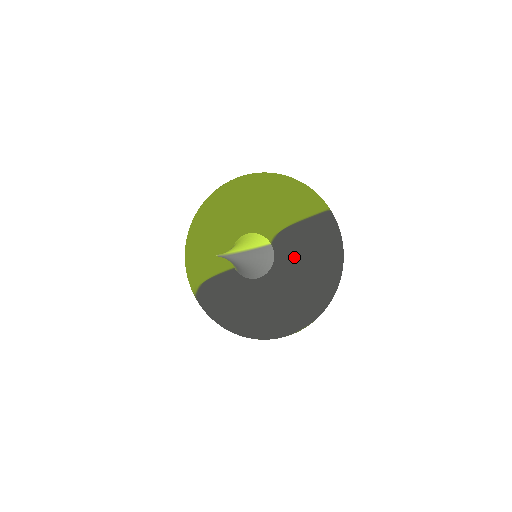
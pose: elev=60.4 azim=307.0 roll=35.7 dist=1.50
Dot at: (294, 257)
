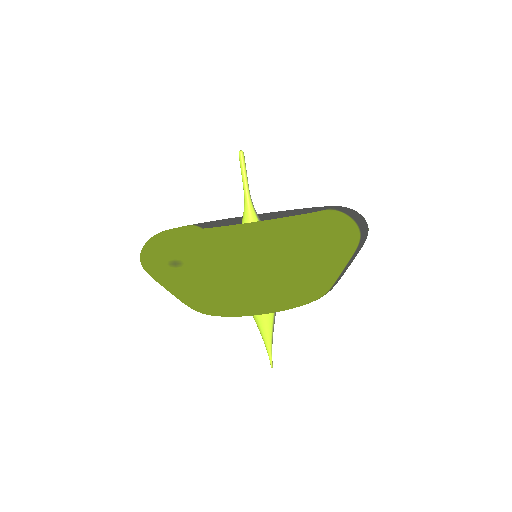
Dot at: occluded
